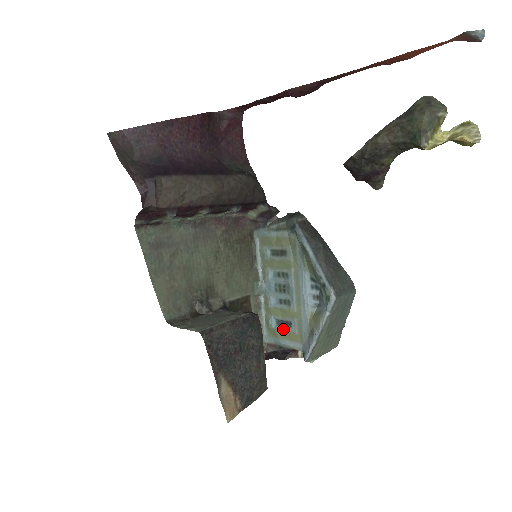
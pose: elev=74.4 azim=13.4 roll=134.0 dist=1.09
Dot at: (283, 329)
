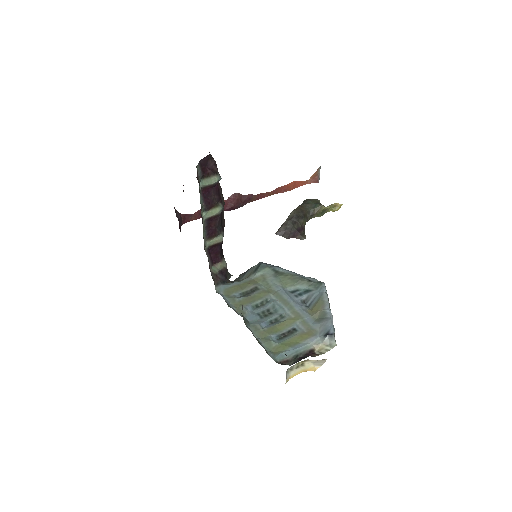
Dot at: (290, 337)
